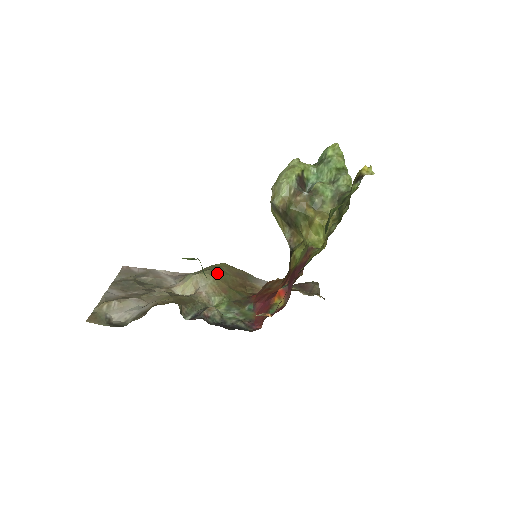
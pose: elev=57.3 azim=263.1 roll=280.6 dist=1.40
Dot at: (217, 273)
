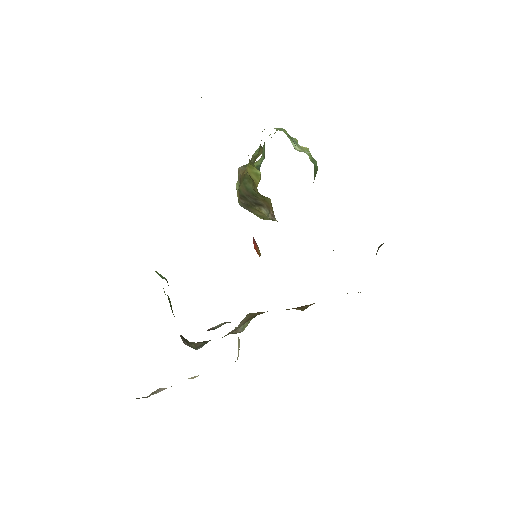
Dot at: (258, 312)
